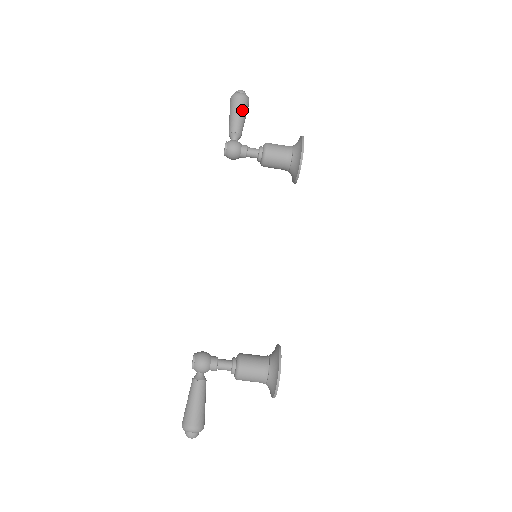
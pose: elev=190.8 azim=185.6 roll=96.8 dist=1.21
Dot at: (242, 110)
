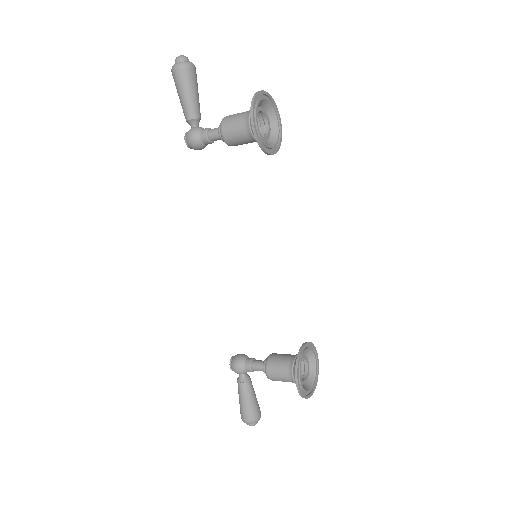
Dot at: (185, 87)
